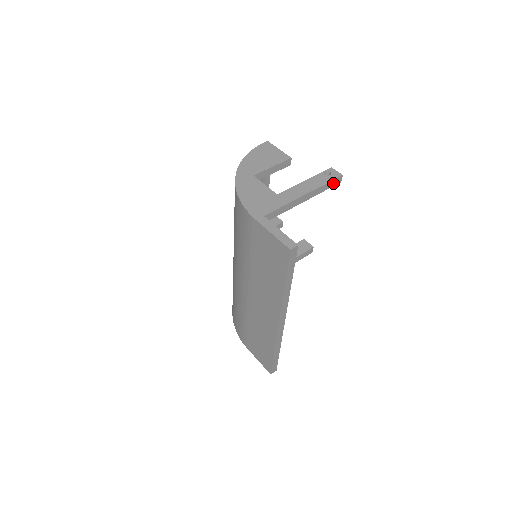
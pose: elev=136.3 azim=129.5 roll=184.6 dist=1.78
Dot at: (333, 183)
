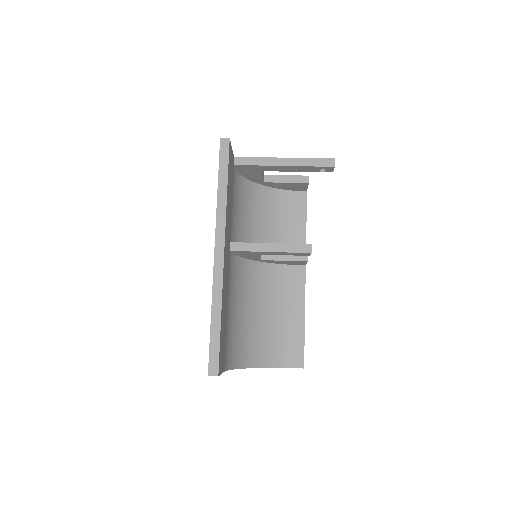
Dot at: (323, 163)
